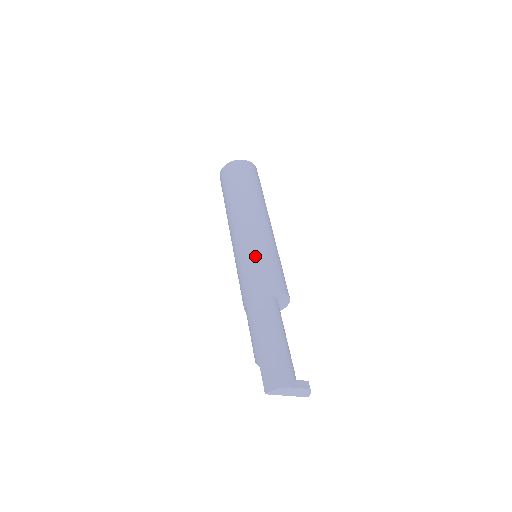
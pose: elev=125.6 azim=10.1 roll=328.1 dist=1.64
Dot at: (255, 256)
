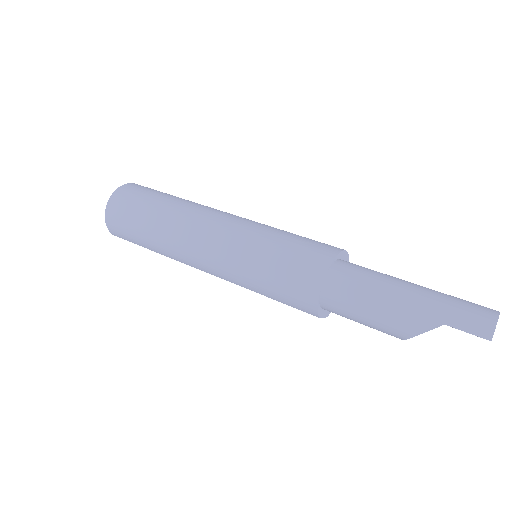
Dot at: (275, 235)
